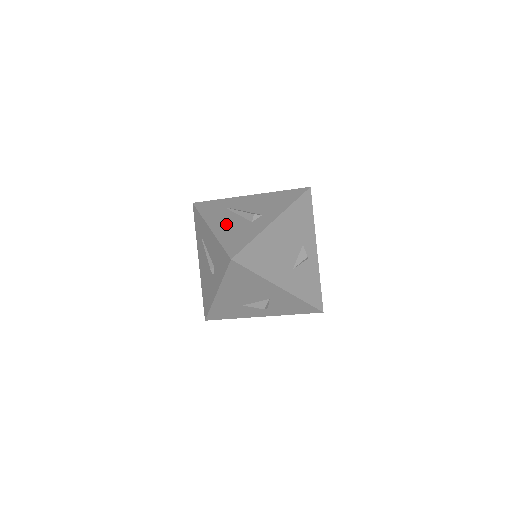
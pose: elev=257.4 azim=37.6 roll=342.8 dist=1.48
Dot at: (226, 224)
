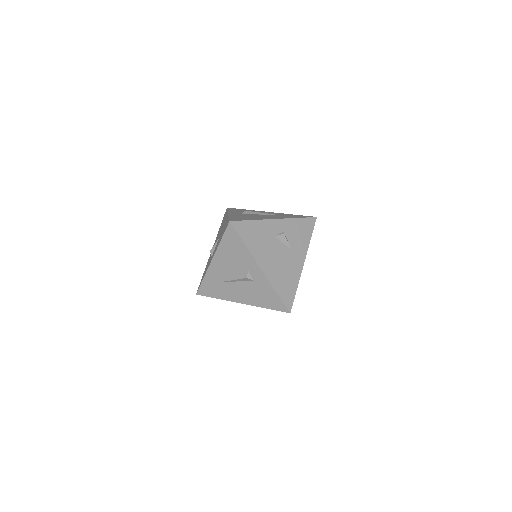
Dot at: (244, 294)
